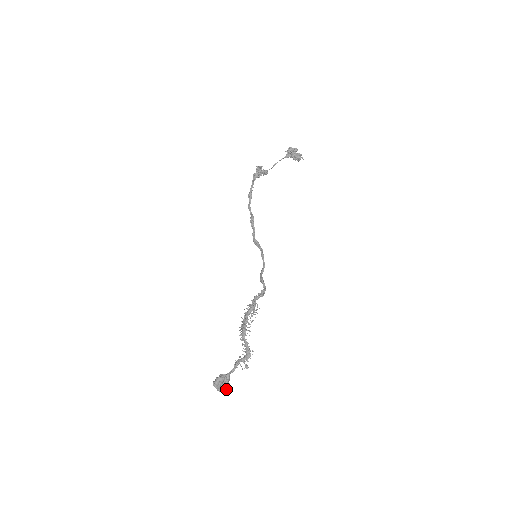
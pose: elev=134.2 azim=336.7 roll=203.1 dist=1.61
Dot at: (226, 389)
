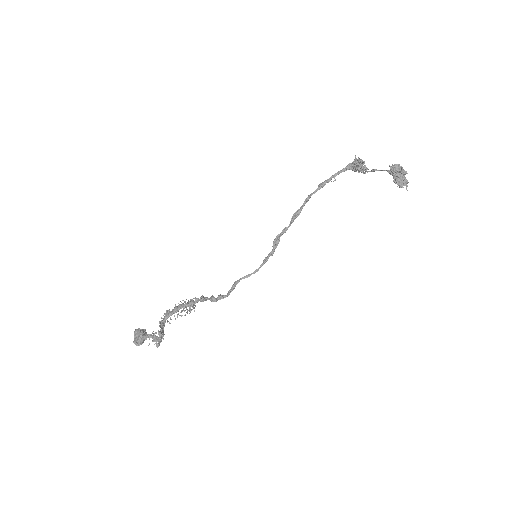
Dot at: (137, 345)
